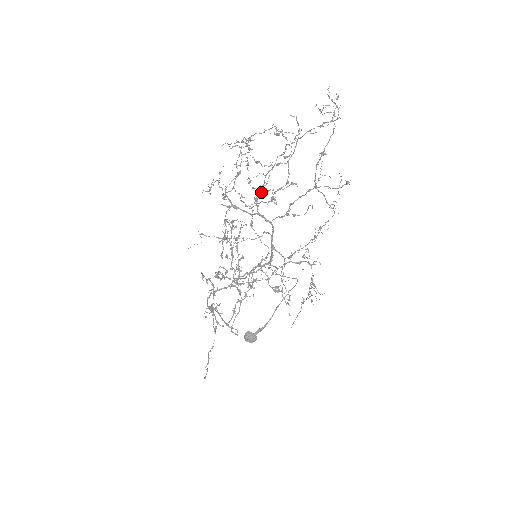
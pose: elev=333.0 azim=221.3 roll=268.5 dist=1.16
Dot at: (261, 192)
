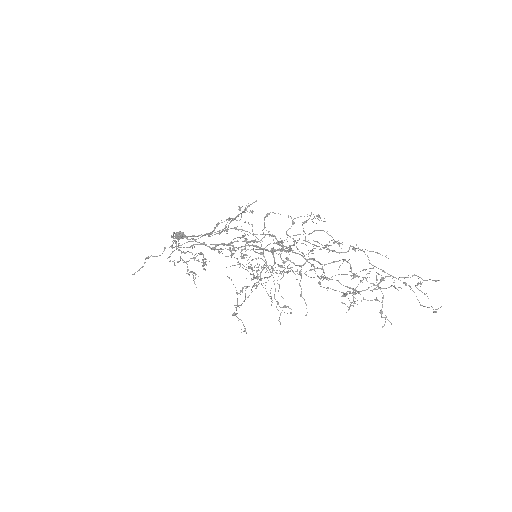
Dot at: (301, 216)
